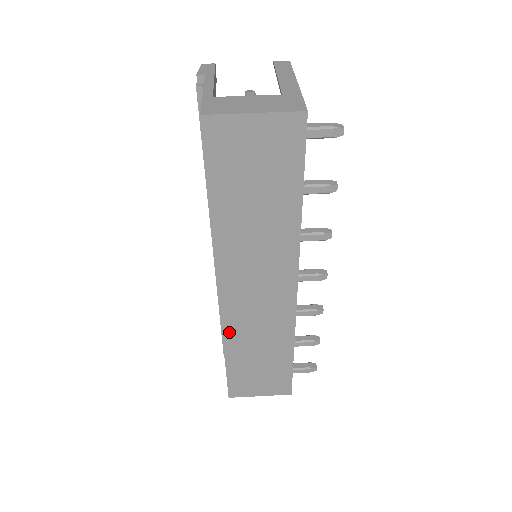
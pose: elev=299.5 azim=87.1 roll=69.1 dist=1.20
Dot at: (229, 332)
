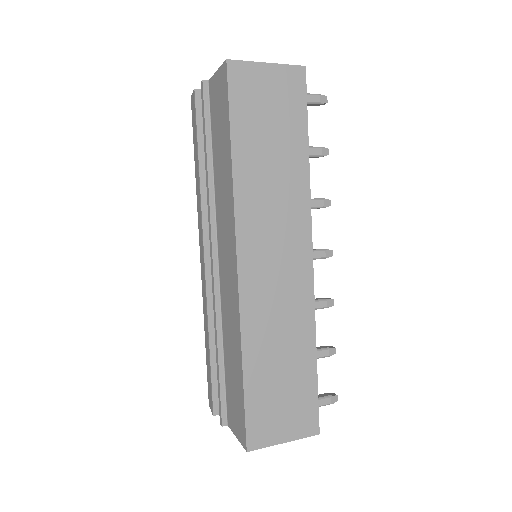
Dot at: (248, 324)
